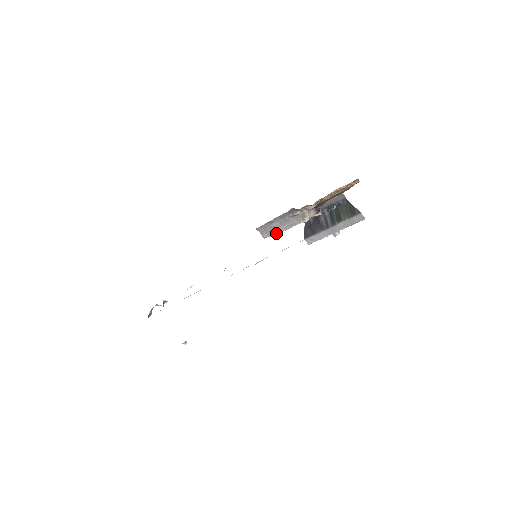
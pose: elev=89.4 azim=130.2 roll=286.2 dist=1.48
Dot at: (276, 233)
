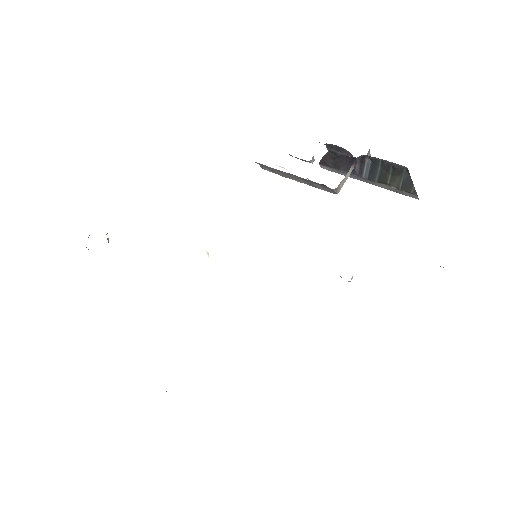
Dot at: (284, 176)
